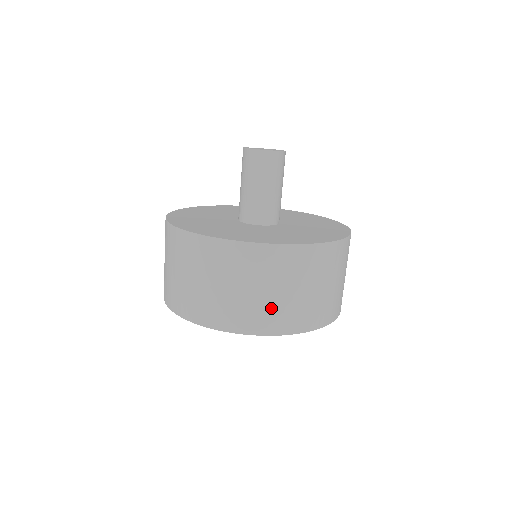
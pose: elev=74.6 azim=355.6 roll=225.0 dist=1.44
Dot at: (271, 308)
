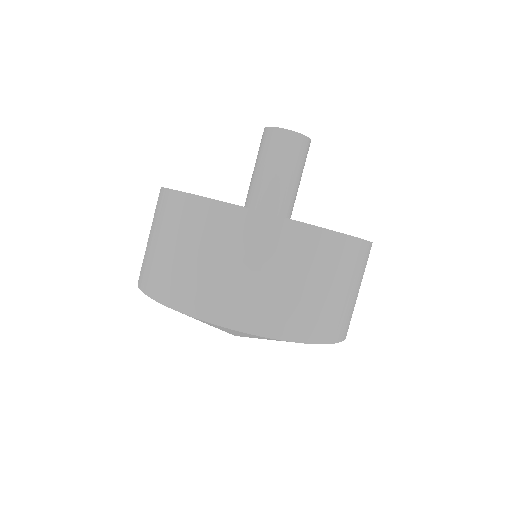
Dot at: (265, 299)
